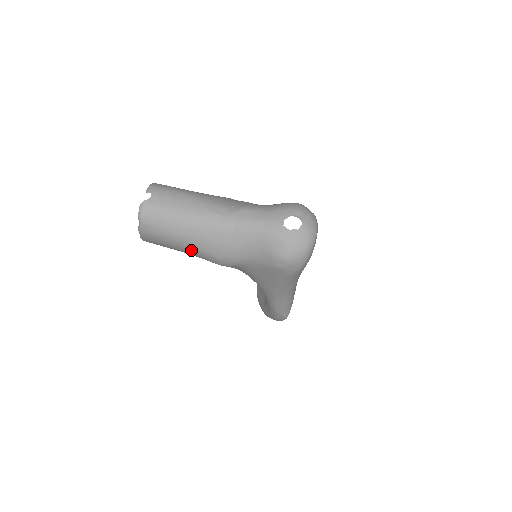
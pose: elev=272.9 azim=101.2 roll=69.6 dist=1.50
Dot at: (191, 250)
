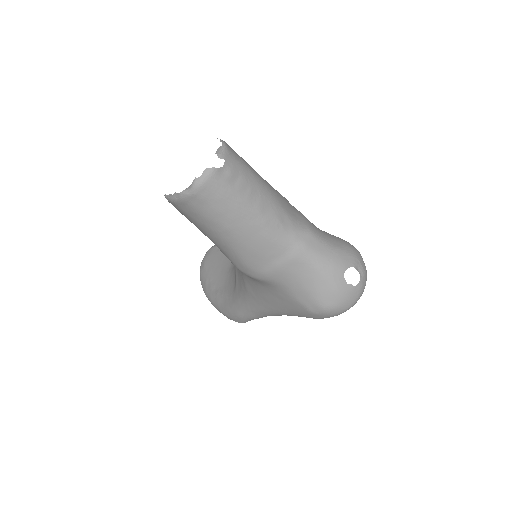
Dot at: (224, 244)
